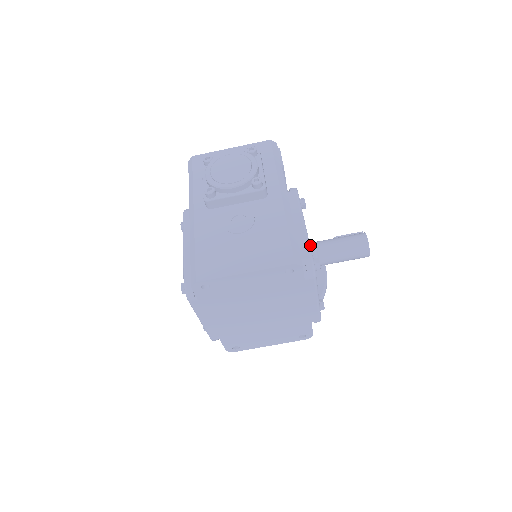
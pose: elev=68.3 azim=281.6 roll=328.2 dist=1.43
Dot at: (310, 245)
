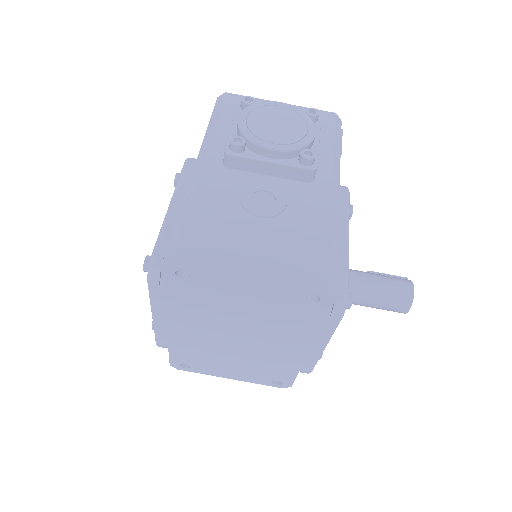
Dot at: occluded
